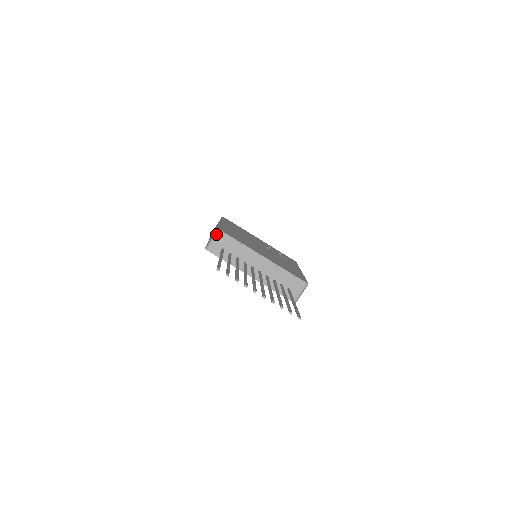
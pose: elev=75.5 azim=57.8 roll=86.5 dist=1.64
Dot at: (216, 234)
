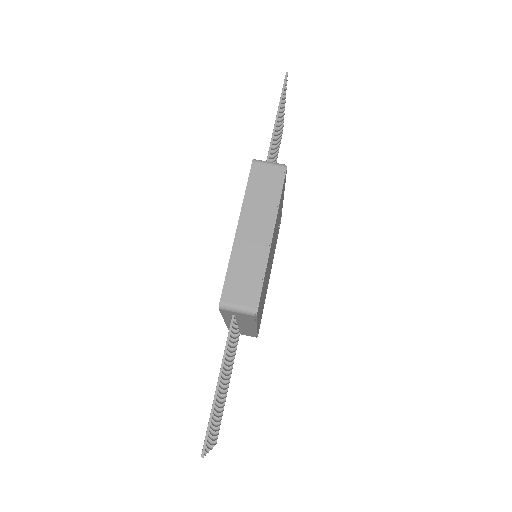
Dot at: (248, 313)
